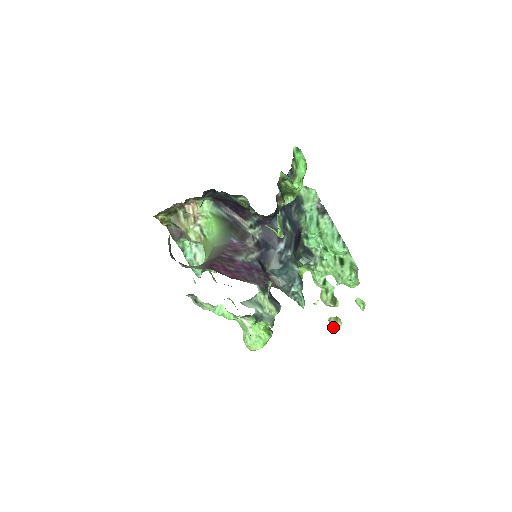
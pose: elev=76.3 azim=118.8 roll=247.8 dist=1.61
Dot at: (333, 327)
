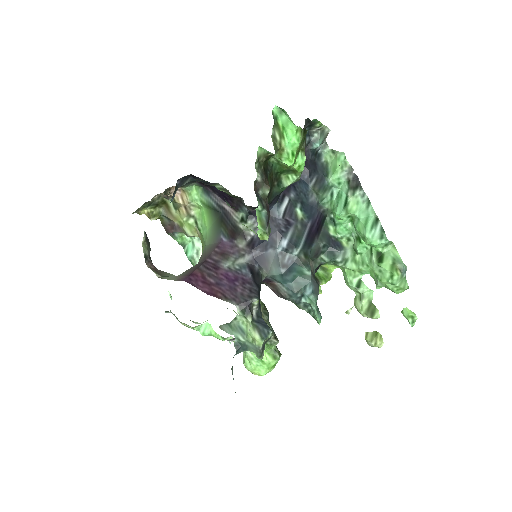
Dot at: (371, 346)
